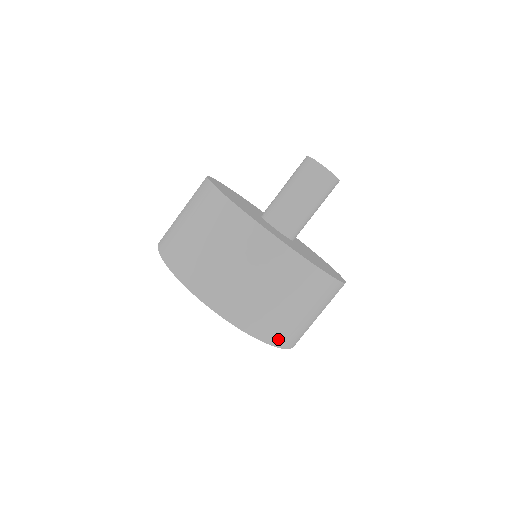
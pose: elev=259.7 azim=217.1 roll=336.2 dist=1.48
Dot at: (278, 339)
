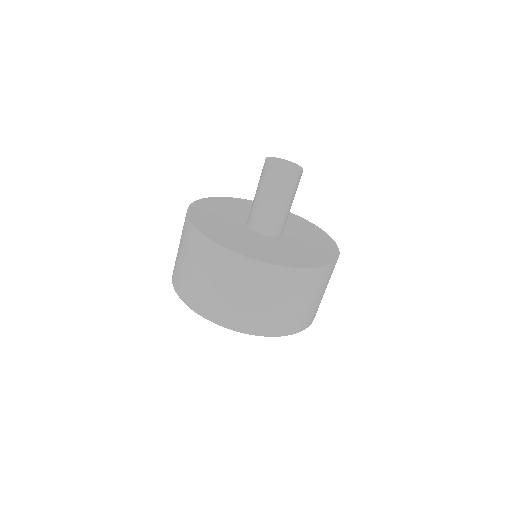
Dot at: occluded
